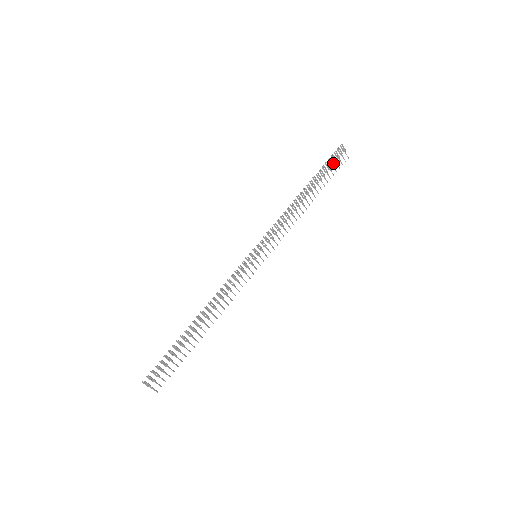
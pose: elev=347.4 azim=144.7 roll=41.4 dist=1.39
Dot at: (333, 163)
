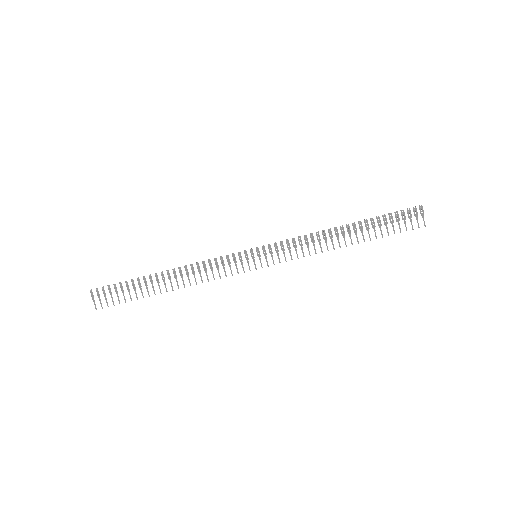
Dot at: (399, 219)
